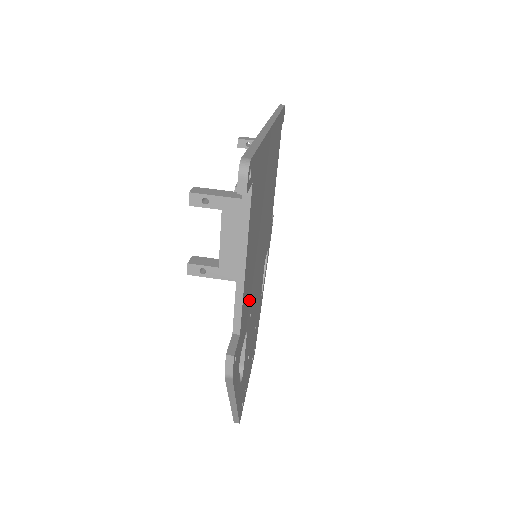
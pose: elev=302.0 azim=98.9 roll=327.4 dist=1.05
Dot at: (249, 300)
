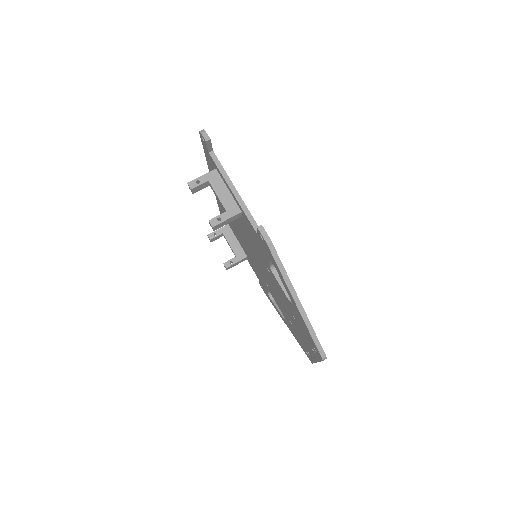
Dot at: occluded
